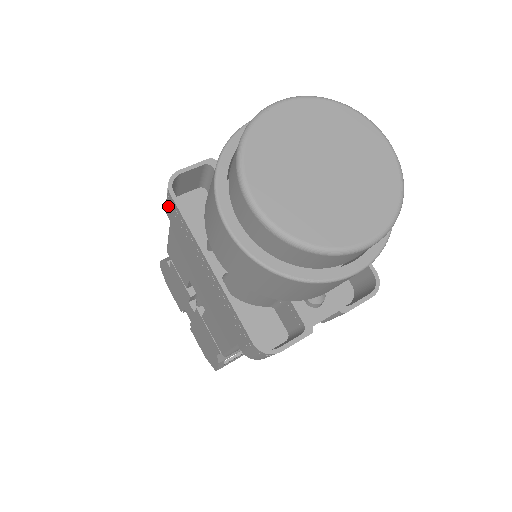
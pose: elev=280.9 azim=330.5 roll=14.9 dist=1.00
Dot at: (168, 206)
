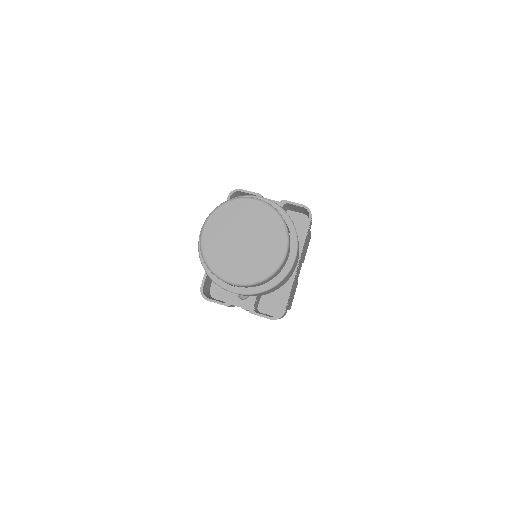
Dot at: occluded
